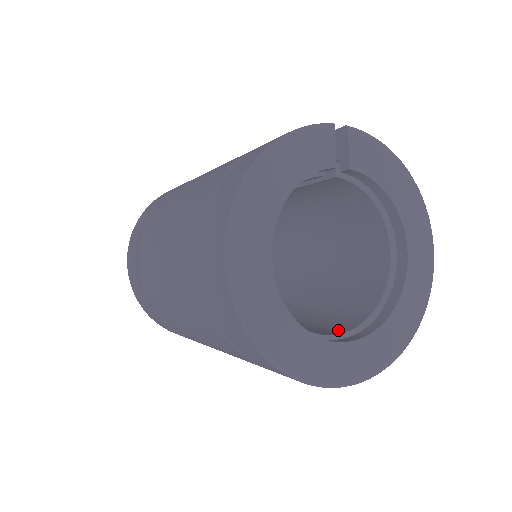
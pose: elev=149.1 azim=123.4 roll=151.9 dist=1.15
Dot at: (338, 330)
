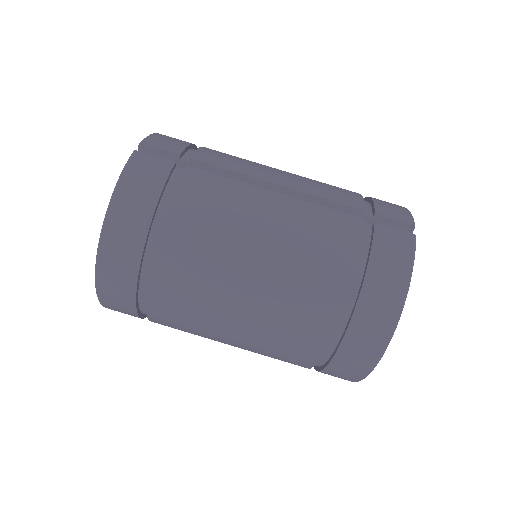
Dot at: occluded
